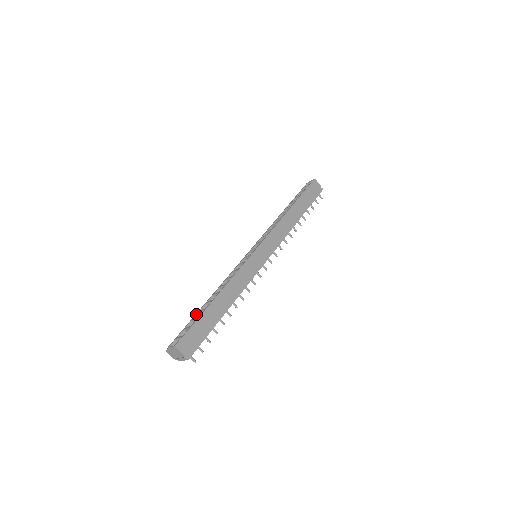
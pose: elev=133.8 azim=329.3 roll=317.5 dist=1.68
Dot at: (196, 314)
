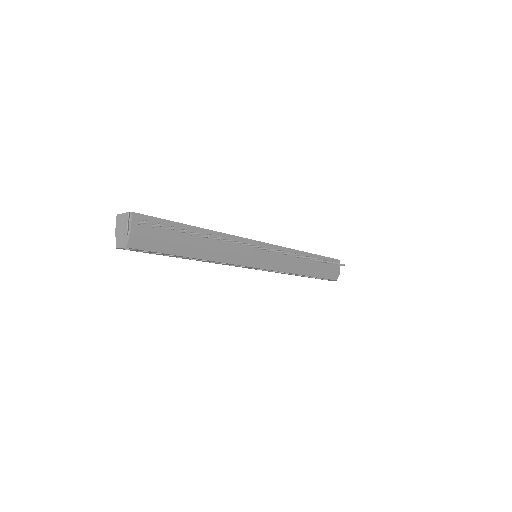
Dot at: occluded
